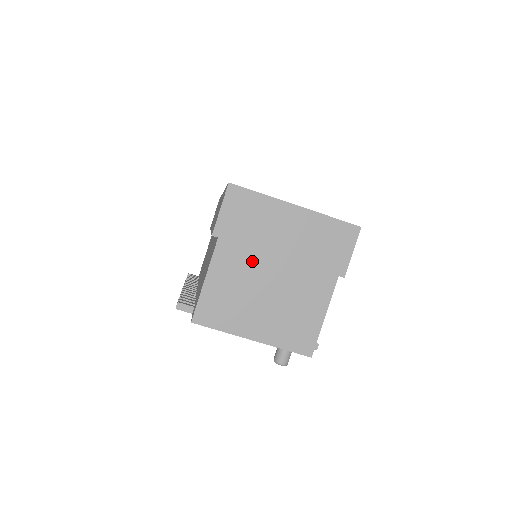
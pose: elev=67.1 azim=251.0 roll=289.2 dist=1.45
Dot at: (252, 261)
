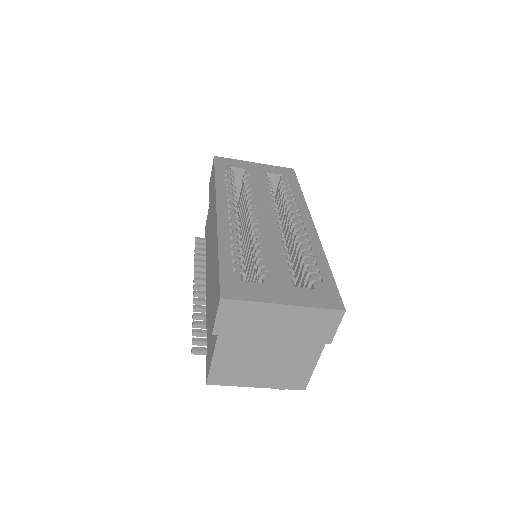
Dot at: (250, 345)
